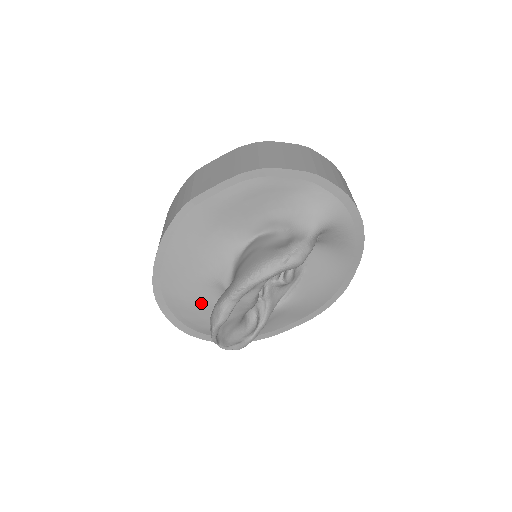
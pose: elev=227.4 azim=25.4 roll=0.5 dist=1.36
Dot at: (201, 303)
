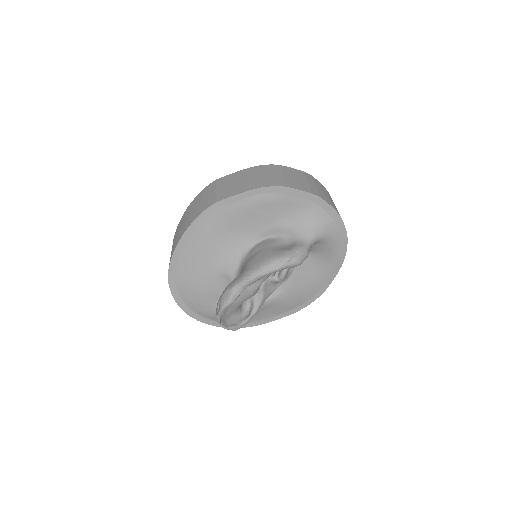
Dot at: (207, 289)
